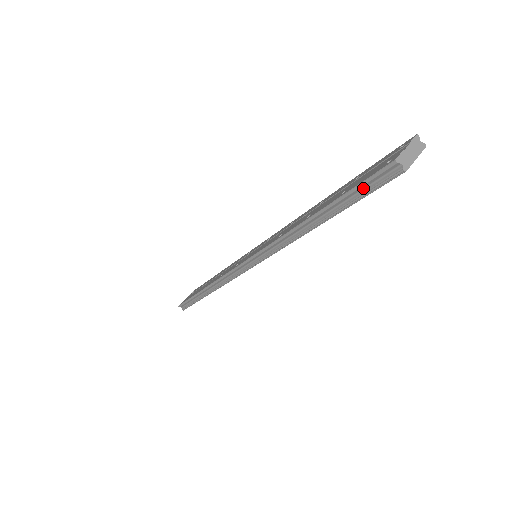
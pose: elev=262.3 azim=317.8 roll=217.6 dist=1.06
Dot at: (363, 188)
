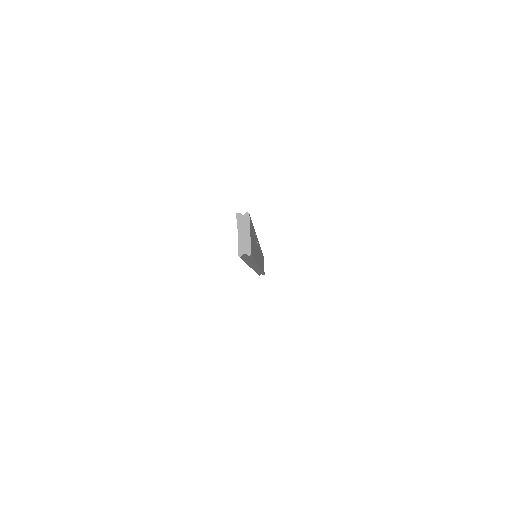
Dot at: (246, 257)
